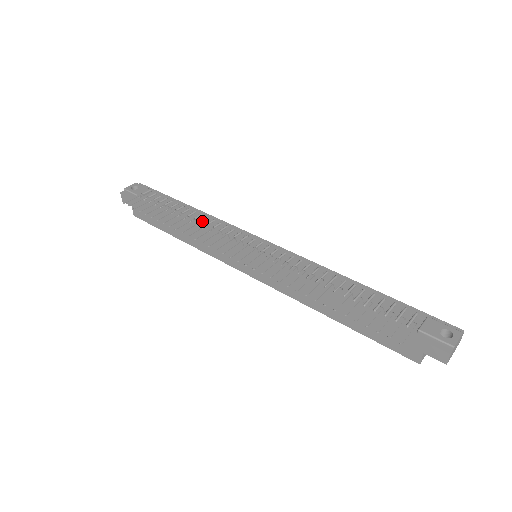
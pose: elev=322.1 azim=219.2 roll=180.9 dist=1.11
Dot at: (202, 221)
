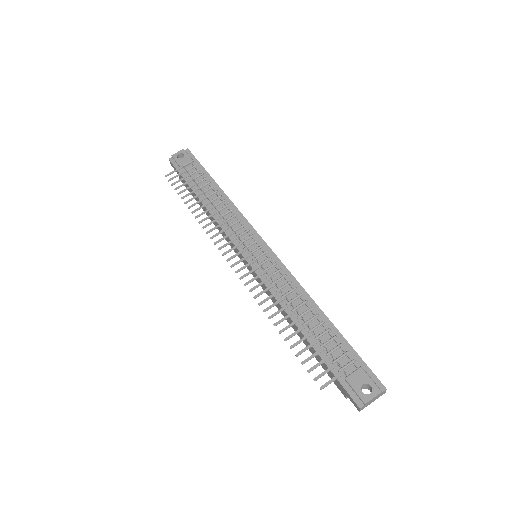
Dot at: (222, 209)
